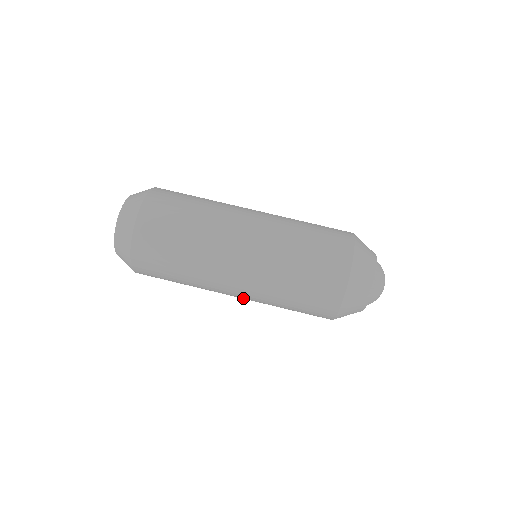
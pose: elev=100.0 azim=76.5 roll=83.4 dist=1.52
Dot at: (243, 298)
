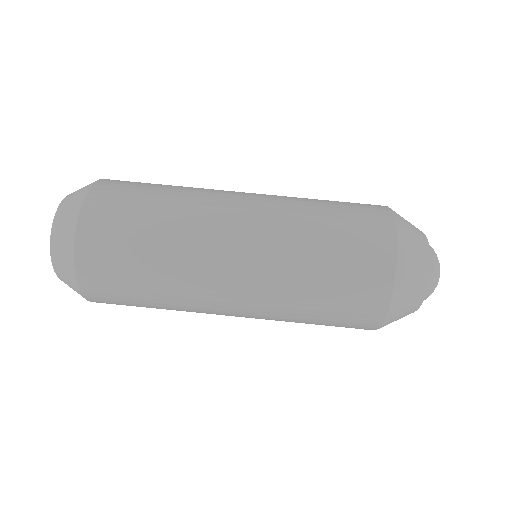
Dot at: occluded
